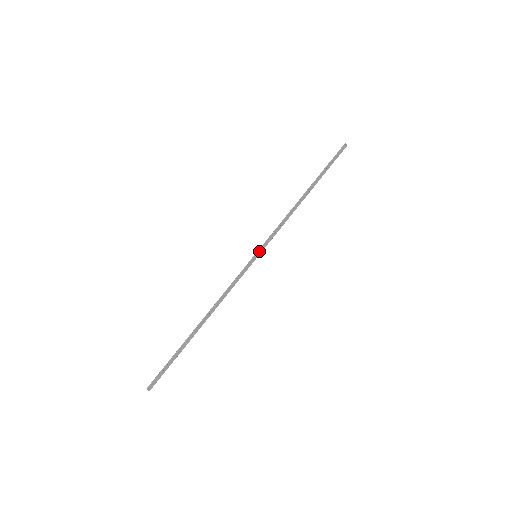
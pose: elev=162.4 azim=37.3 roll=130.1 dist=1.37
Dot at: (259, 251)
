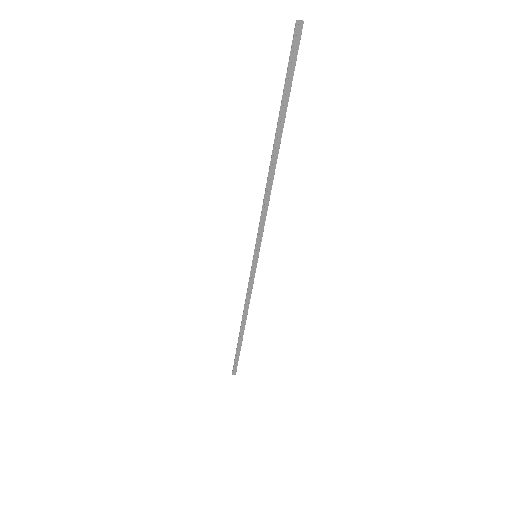
Dot at: (256, 251)
